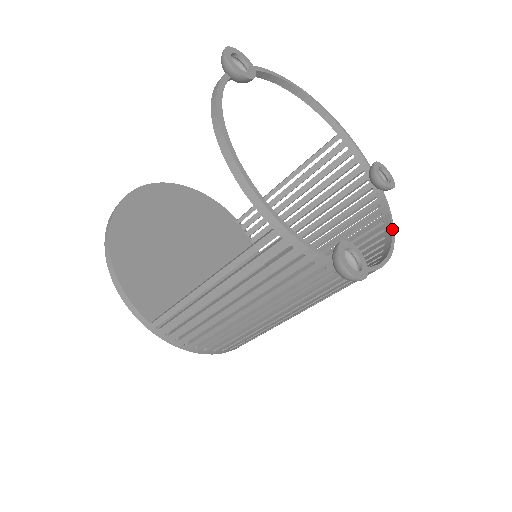
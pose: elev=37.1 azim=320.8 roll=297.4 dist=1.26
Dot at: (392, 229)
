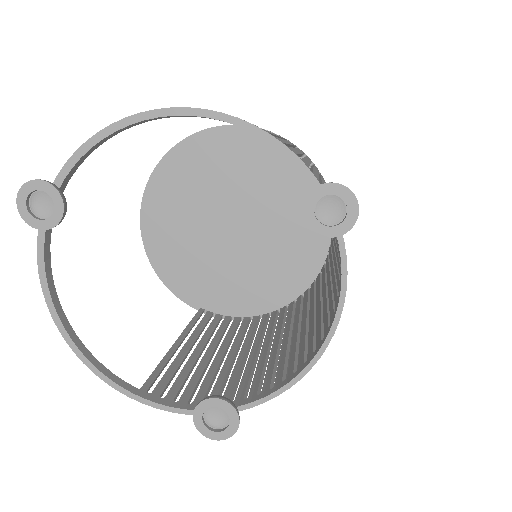
Dot at: (338, 307)
